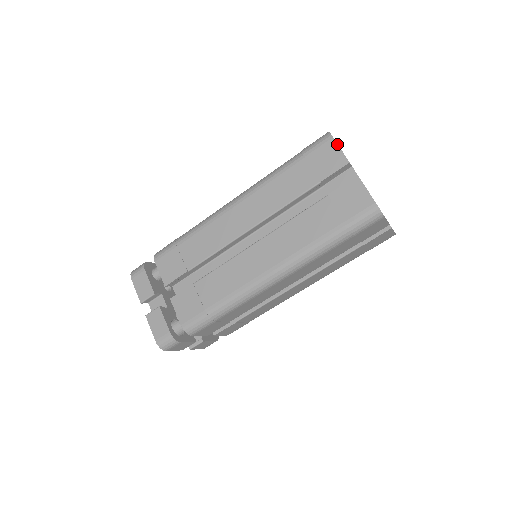
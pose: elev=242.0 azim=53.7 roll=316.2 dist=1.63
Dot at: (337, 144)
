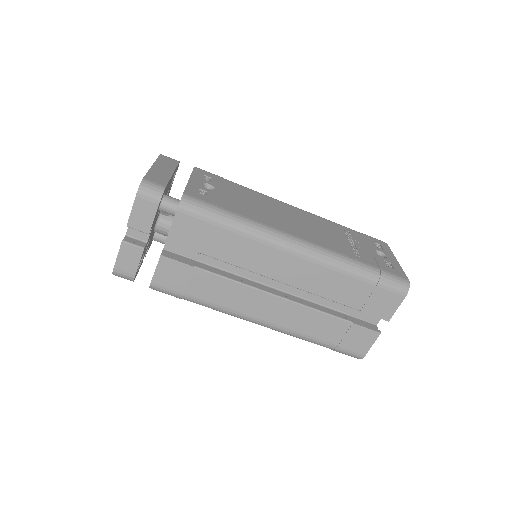
Dot at: occluded
